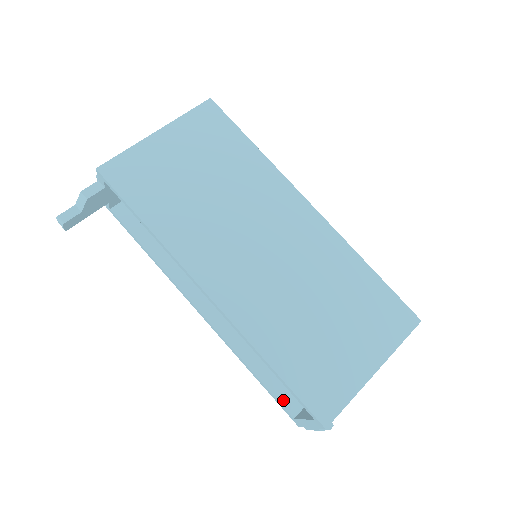
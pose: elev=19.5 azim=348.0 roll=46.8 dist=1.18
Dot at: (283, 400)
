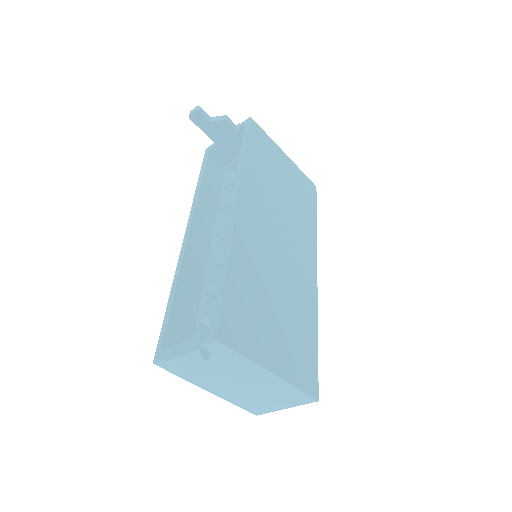
Dot at: (169, 333)
